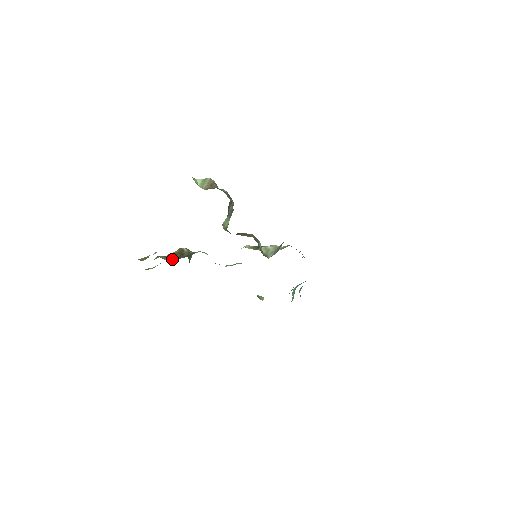
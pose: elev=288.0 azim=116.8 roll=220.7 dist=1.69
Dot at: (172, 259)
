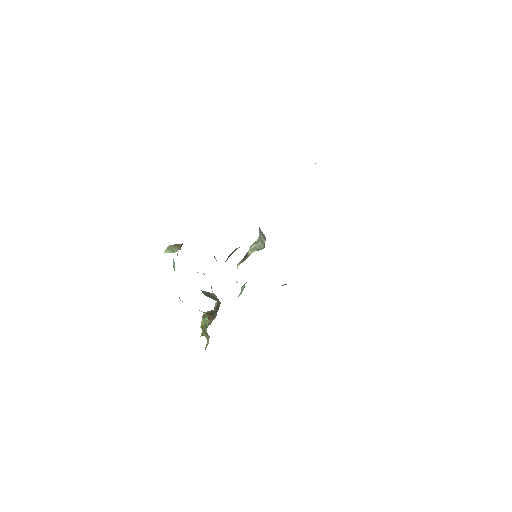
Dot at: occluded
